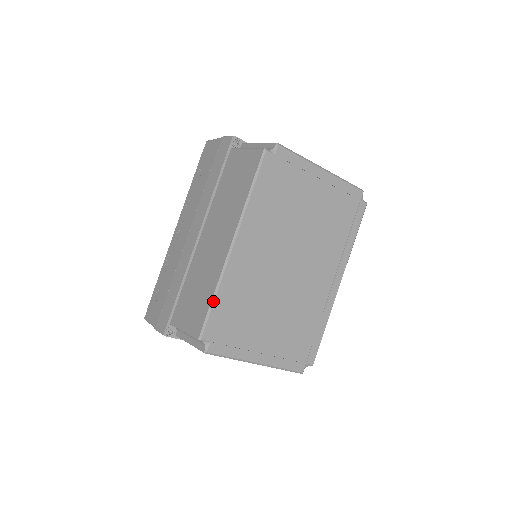
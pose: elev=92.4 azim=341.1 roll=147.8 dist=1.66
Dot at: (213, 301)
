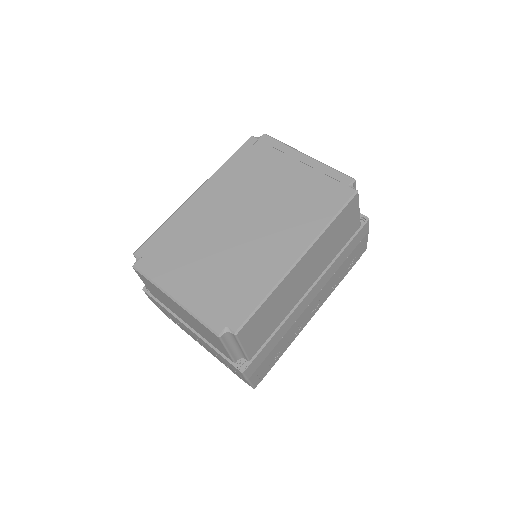
Dot at: (159, 227)
